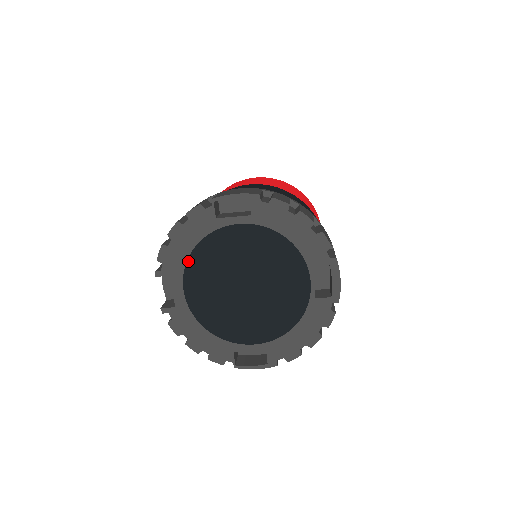
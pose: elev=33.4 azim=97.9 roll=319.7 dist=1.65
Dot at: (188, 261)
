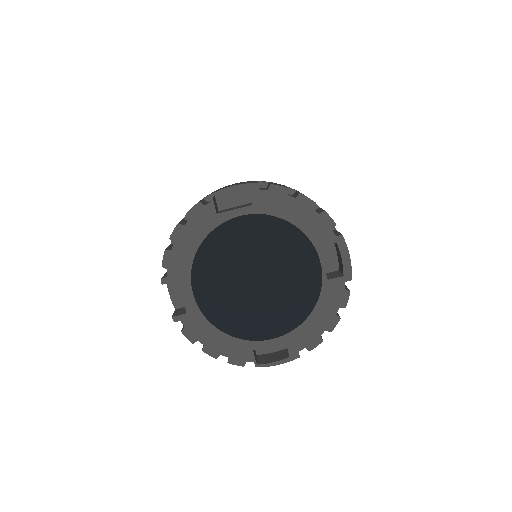
Dot at: (194, 262)
